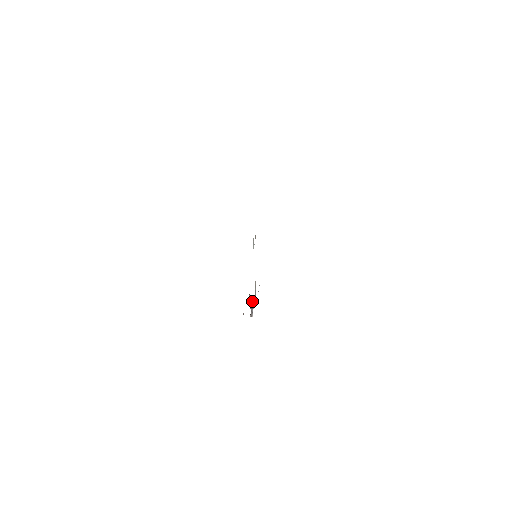
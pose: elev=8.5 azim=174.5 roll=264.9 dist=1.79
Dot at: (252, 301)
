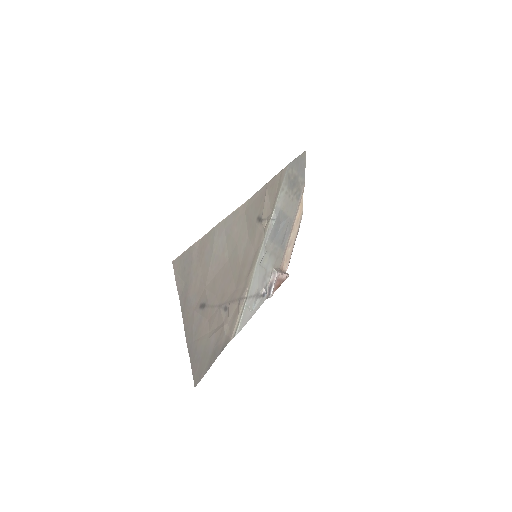
Dot at: (274, 279)
